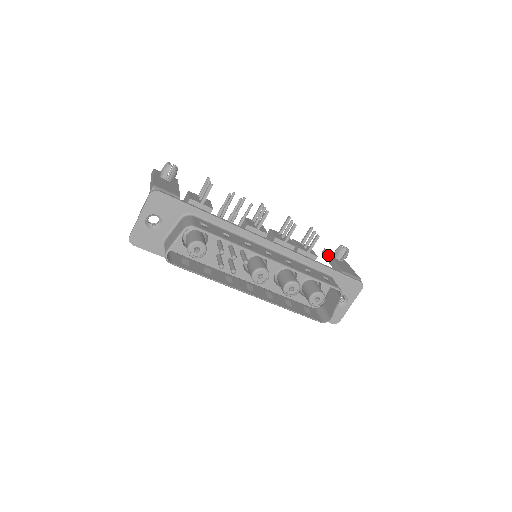
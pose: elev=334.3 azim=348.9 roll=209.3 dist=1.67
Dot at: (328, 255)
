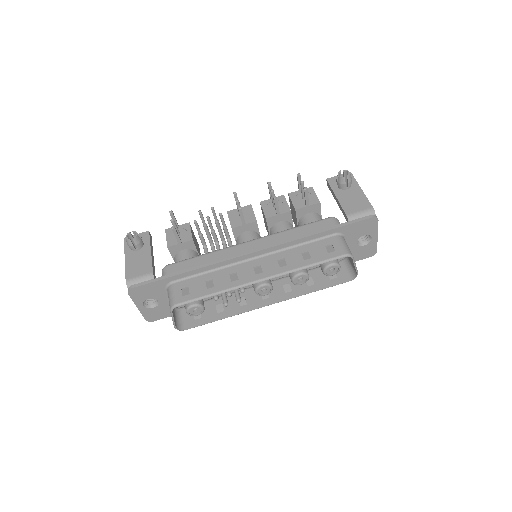
Dot at: (331, 190)
